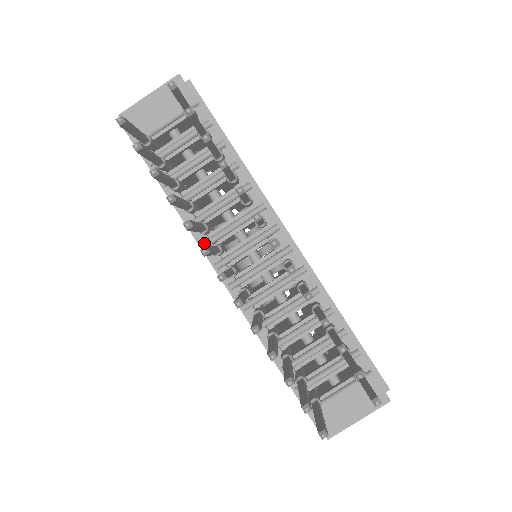
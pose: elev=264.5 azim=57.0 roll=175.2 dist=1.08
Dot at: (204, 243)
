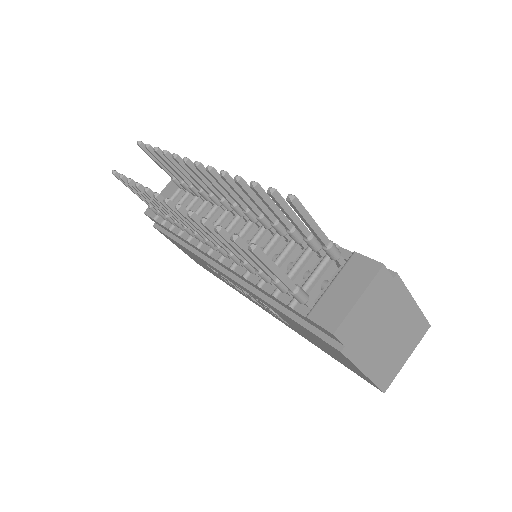
Dot at: (197, 244)
